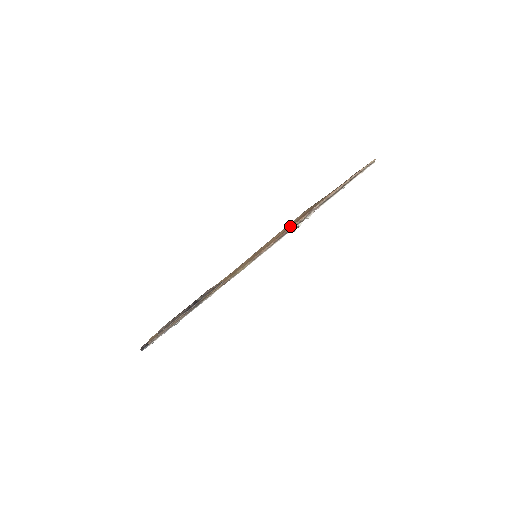
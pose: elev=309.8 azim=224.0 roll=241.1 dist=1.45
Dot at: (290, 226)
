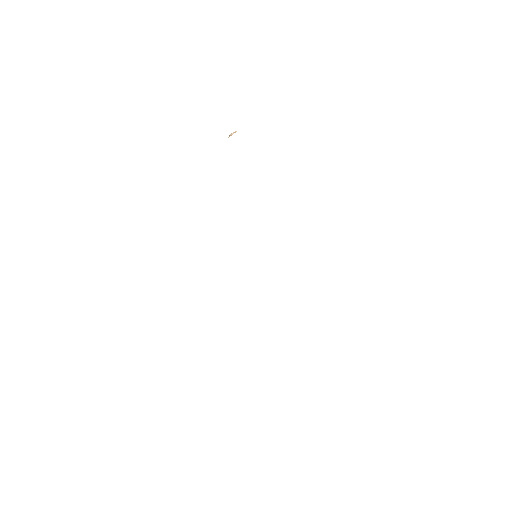
Dot at: occluded
